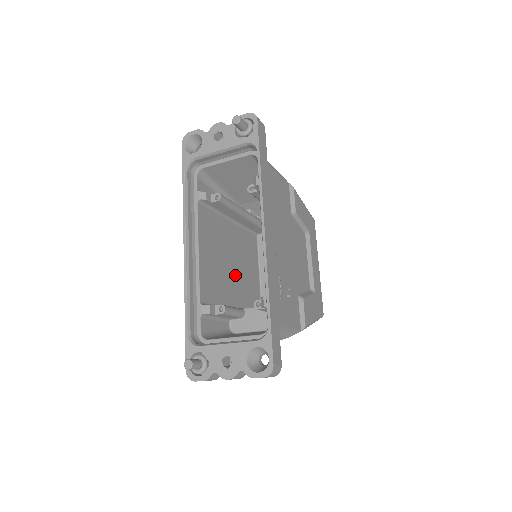
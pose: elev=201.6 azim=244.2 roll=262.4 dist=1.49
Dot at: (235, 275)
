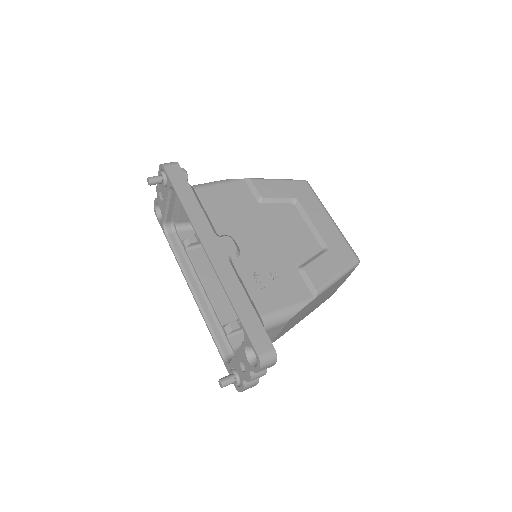
Dot at: occluded
